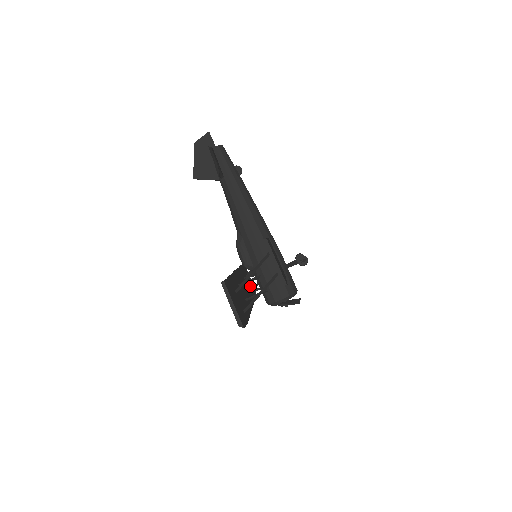
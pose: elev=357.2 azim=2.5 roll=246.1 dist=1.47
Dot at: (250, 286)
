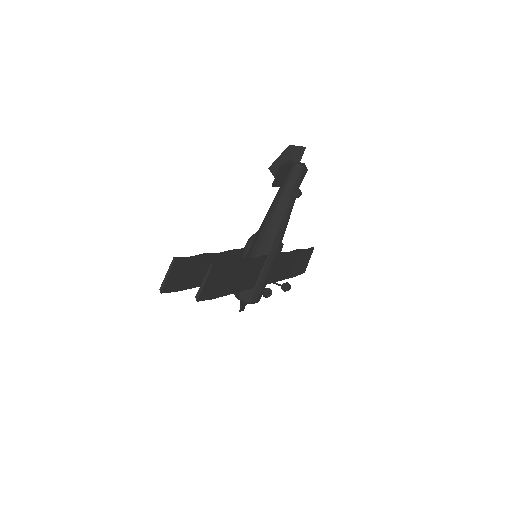
Dot at: occluded
